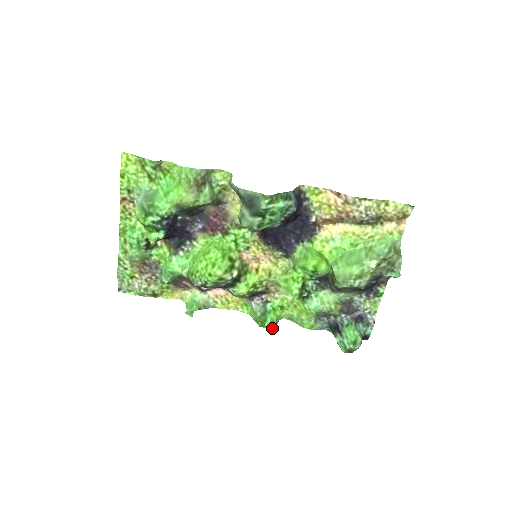
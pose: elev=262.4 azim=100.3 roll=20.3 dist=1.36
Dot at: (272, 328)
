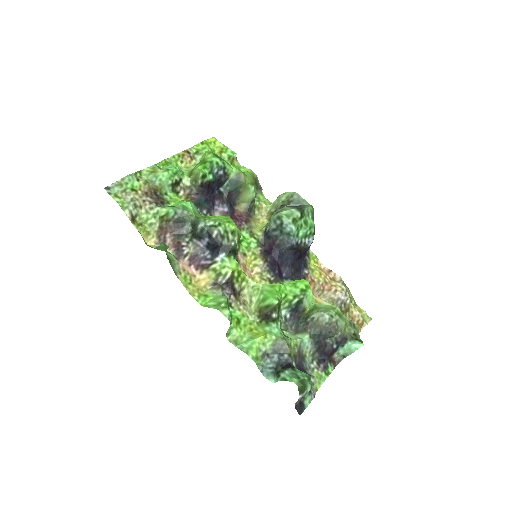
Dot at: (231, 319)
